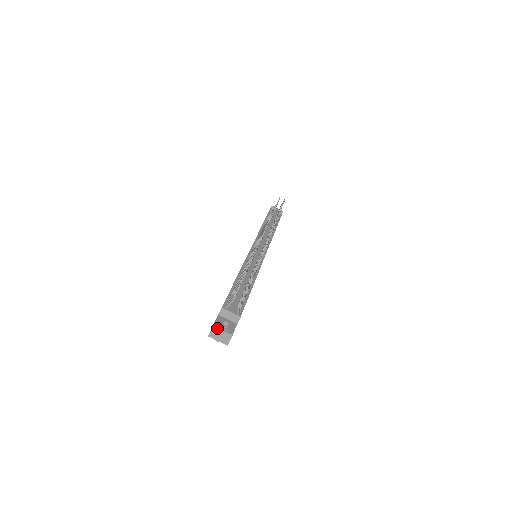
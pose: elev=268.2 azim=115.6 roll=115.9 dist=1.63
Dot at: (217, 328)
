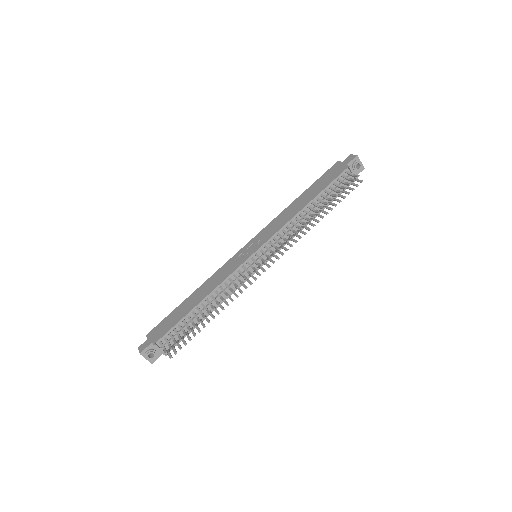
Dot at: occluded
